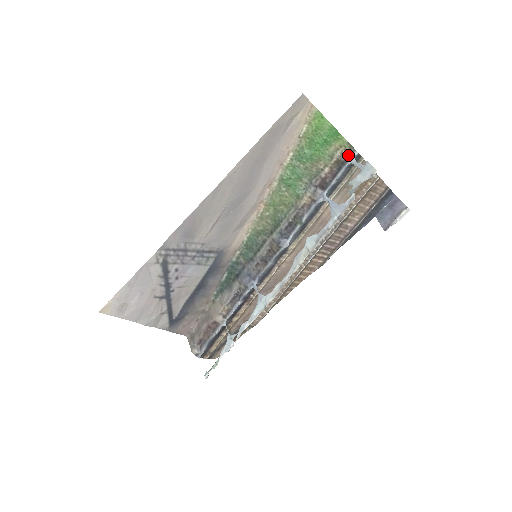
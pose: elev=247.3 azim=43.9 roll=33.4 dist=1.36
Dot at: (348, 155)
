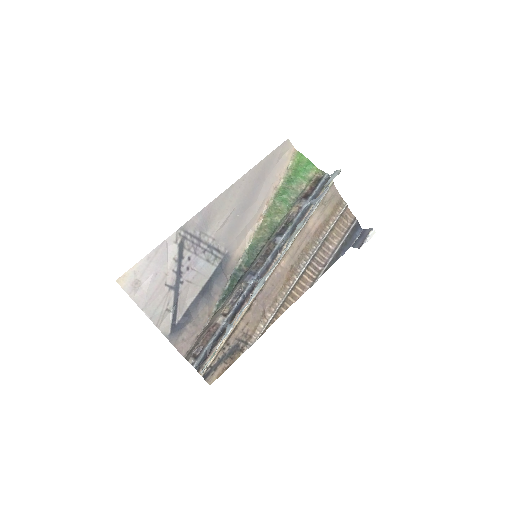
Dot at: (321, 177)
